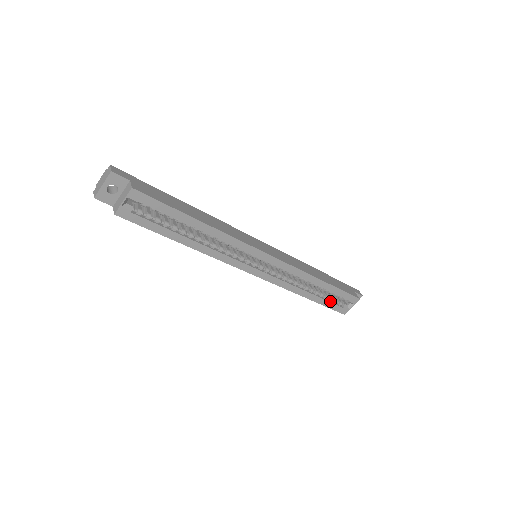
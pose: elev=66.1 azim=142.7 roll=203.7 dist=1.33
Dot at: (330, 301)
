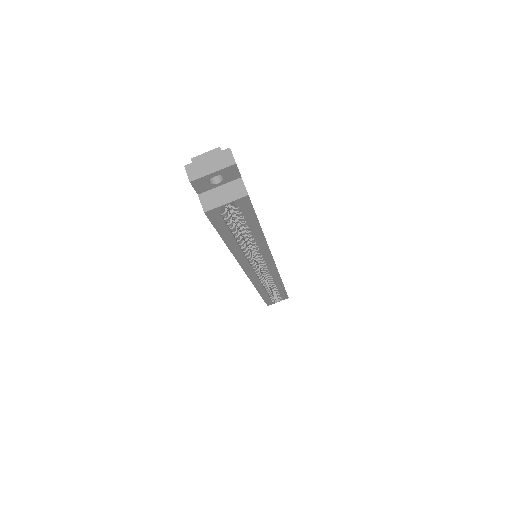
Dot at: (270, 297)
